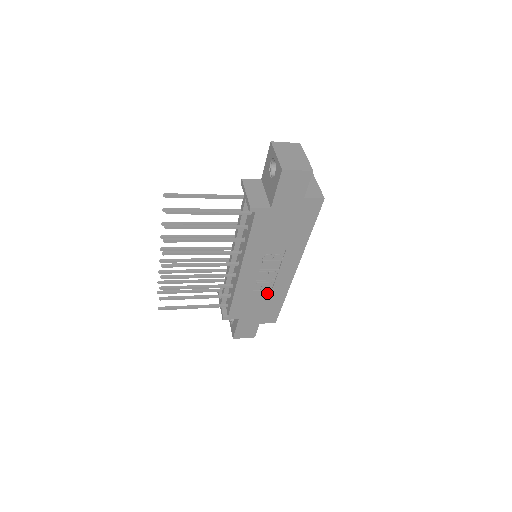
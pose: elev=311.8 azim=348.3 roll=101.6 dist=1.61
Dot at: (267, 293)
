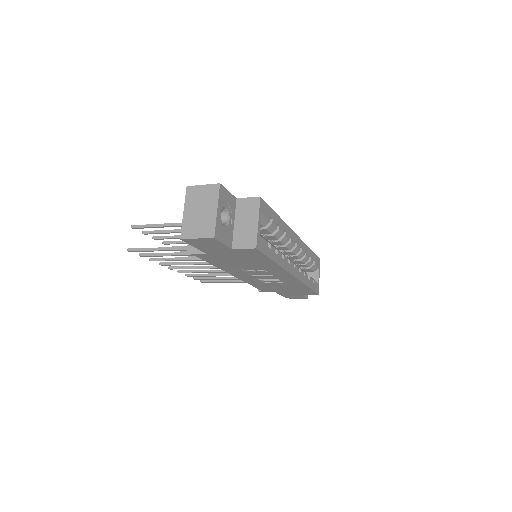
Dot at: (283, 284)
